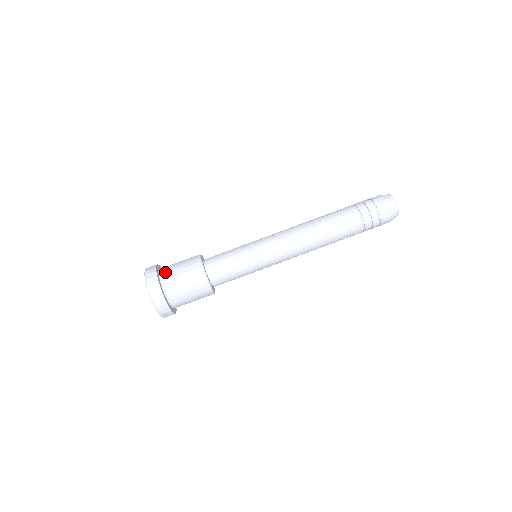
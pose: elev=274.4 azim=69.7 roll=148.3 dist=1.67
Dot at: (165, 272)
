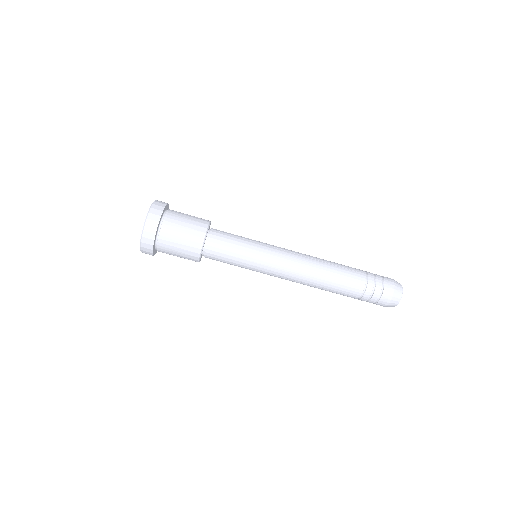
Dot at: (164, 236)
